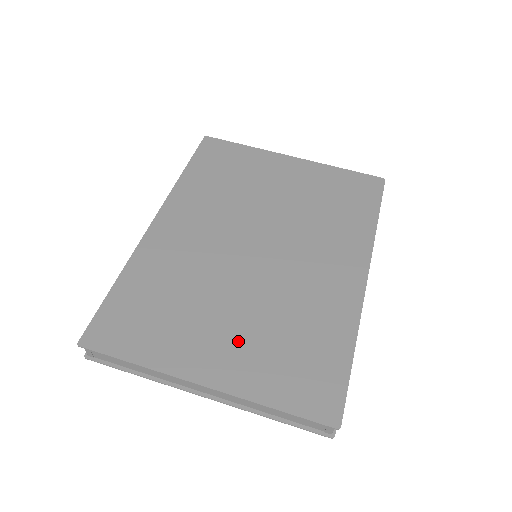
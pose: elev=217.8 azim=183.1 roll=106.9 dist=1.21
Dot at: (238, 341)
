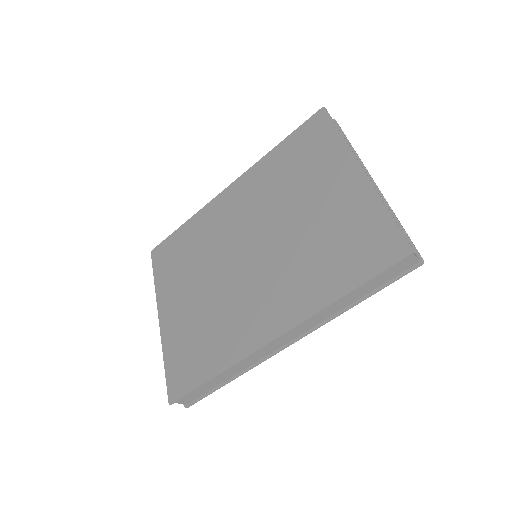
Dot at: (186, 309)
